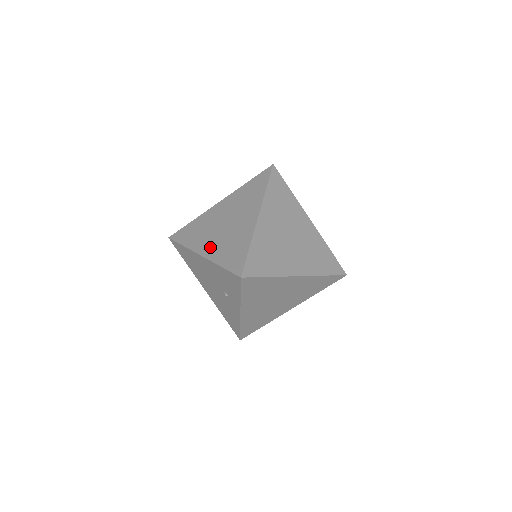
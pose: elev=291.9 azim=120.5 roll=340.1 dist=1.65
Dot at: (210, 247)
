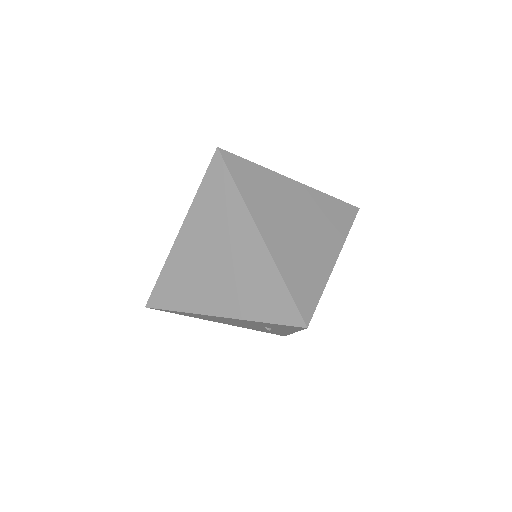
Dot at: (223, 301)
